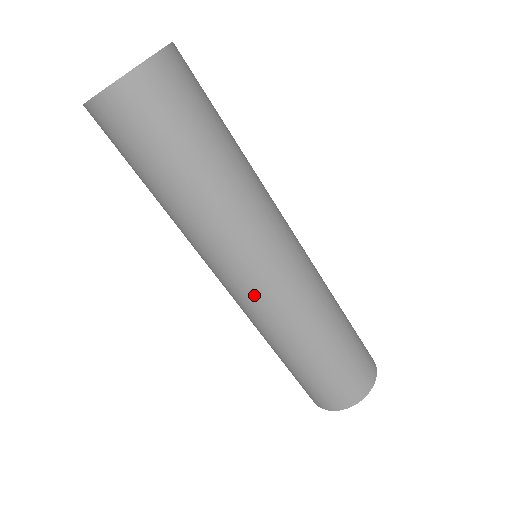
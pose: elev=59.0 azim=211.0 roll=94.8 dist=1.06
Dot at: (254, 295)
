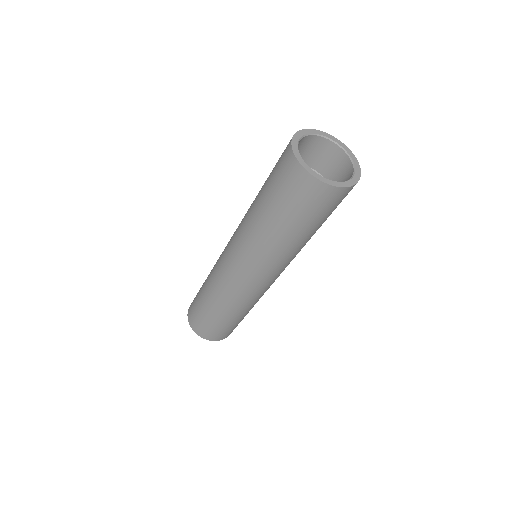
Dot at: (250, 286)
